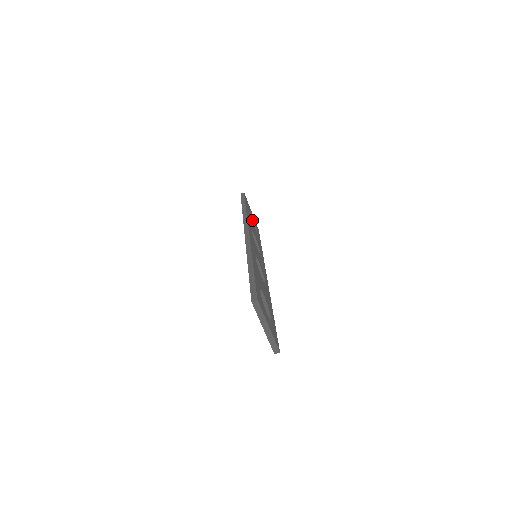
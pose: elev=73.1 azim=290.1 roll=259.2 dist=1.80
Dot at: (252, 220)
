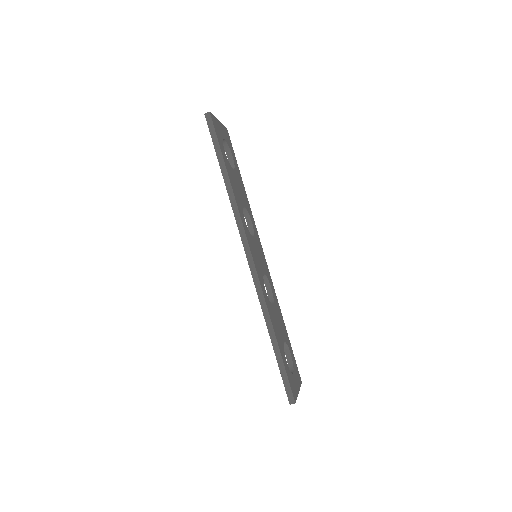
Dot at: (224, 142)
